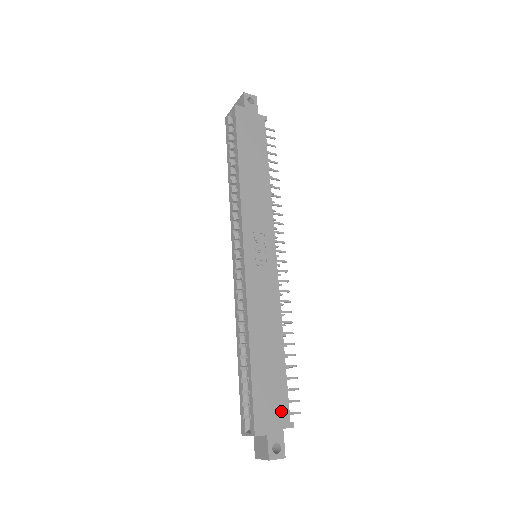
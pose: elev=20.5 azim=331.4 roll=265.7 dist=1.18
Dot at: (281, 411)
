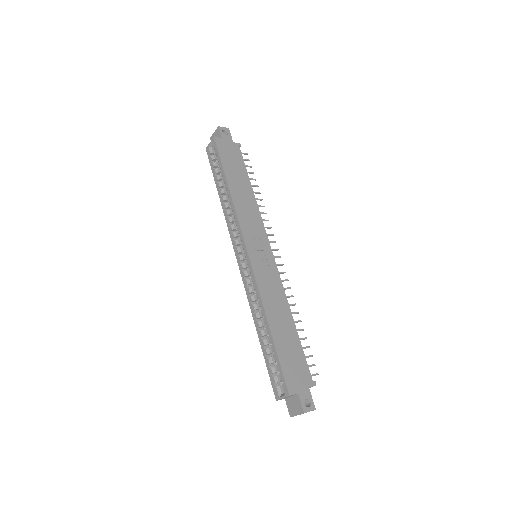
Dot at: (304, 374)
